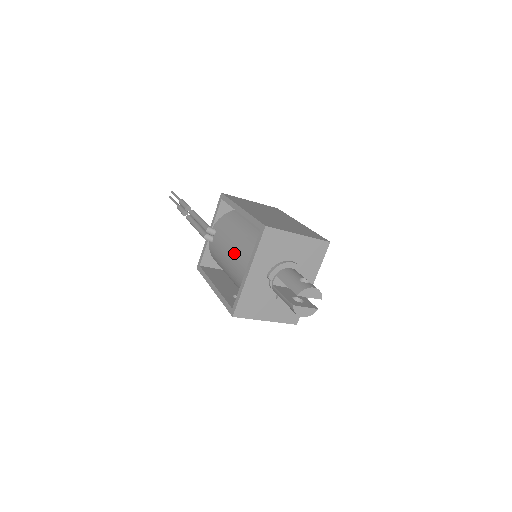
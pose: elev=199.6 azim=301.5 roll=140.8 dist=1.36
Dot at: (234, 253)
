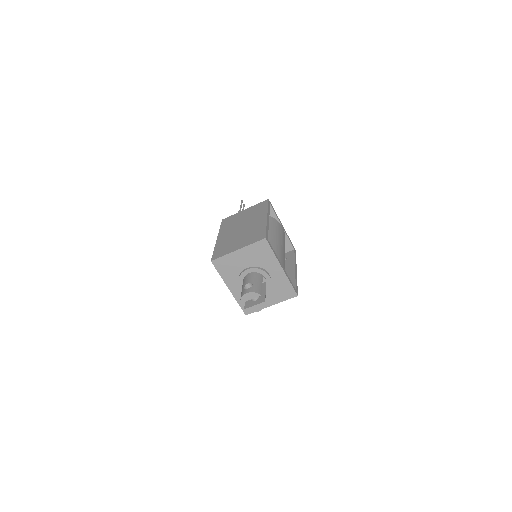
Dot at: occluded
